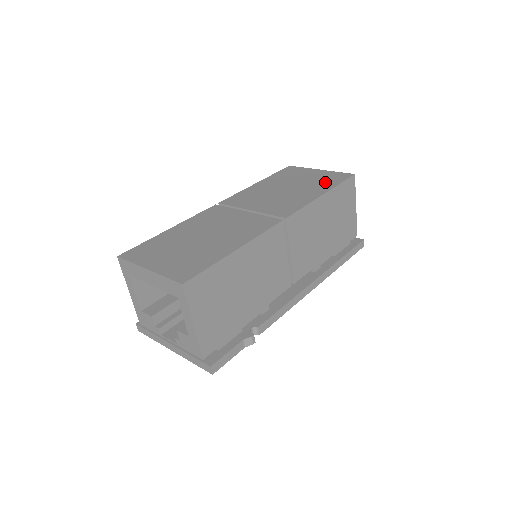
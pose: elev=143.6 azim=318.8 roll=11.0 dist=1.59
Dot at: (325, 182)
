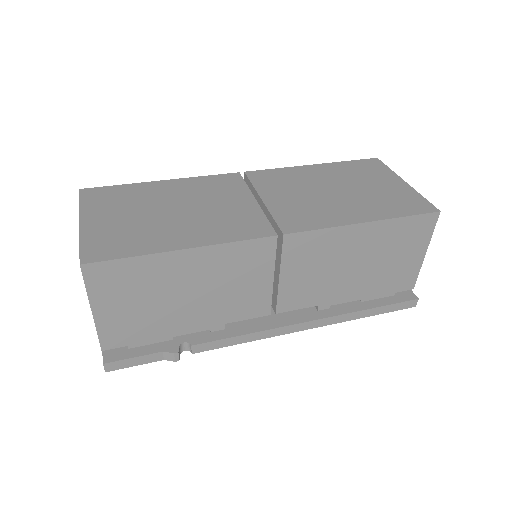
Dot at: (389, 204)
